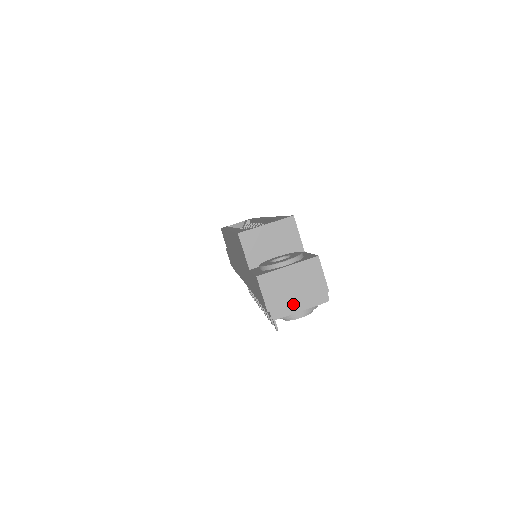
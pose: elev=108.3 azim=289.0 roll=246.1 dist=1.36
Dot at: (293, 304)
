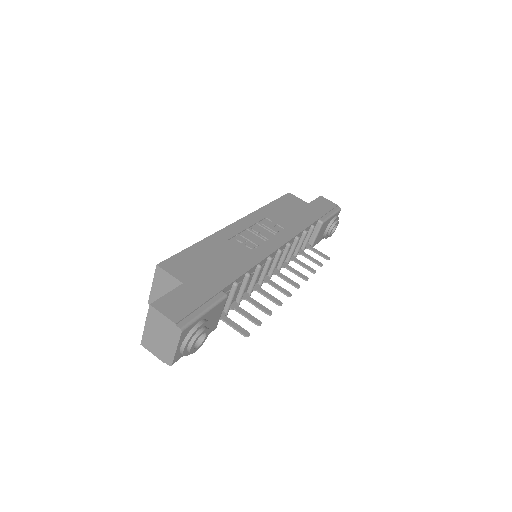
Dot at: (169, 348)
